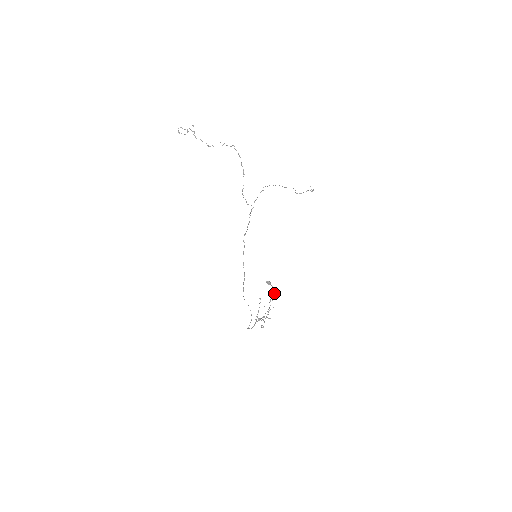
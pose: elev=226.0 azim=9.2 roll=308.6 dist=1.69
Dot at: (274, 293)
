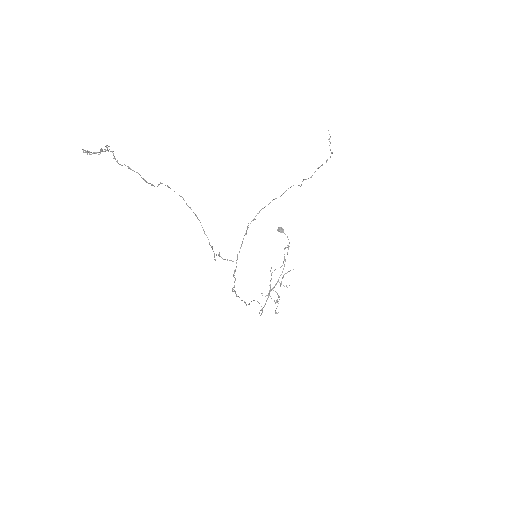
Dot at: (289, 242)
